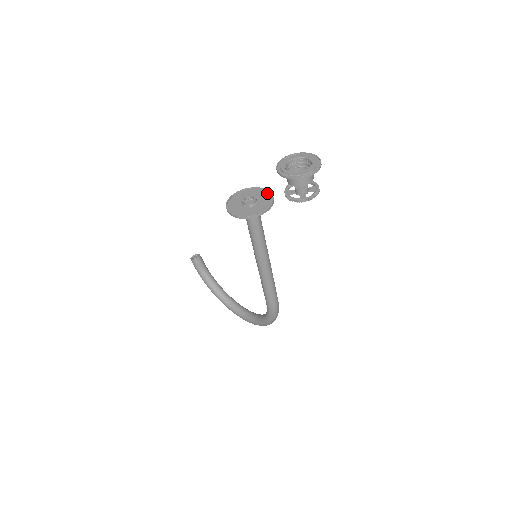
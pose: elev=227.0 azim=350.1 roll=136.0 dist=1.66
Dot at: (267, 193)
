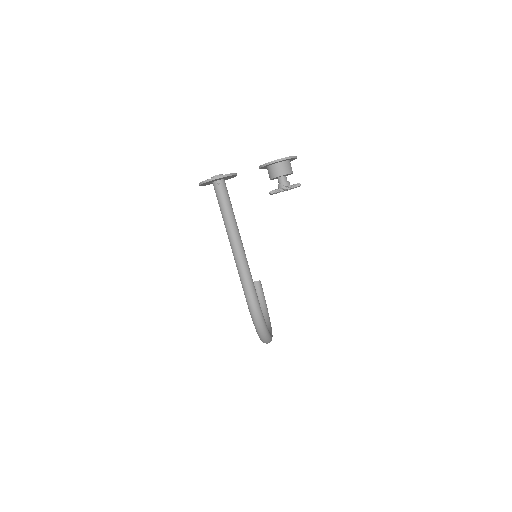
Dot at: occluded
